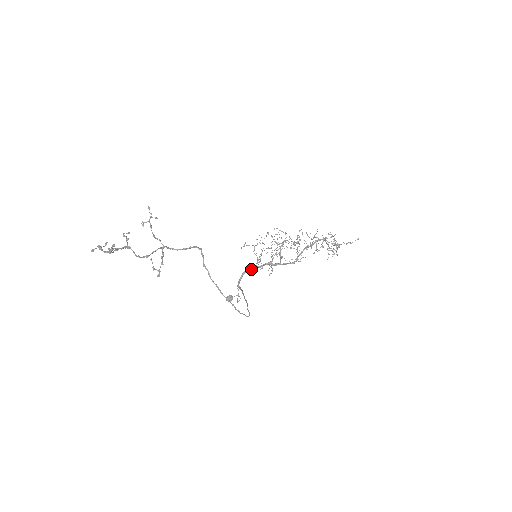
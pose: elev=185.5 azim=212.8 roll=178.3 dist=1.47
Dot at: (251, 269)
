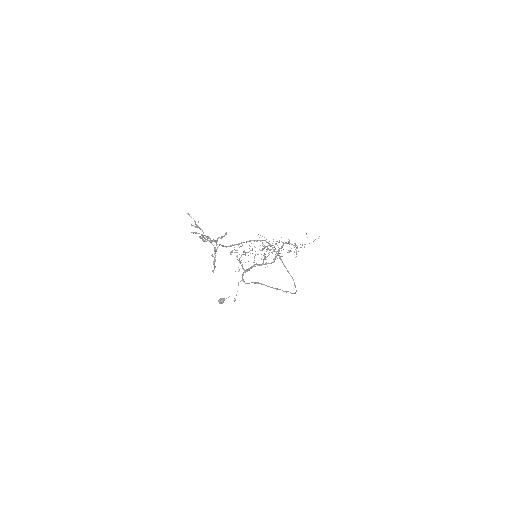
Dot at: (250, 268)
